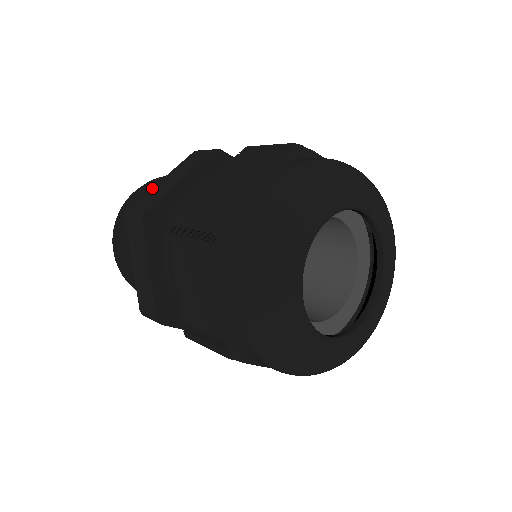
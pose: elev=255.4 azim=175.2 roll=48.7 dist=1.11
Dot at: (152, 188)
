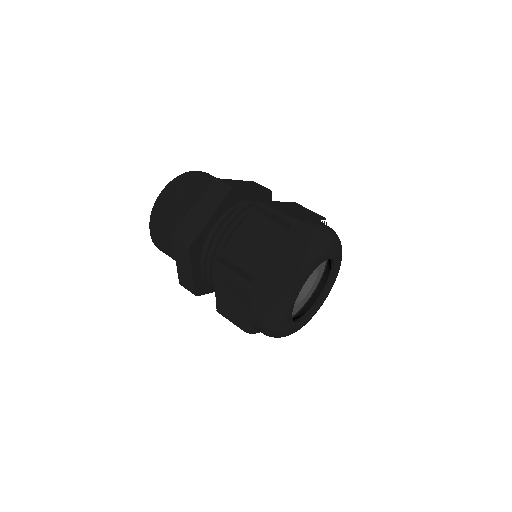
Dot at: (188, 215)
